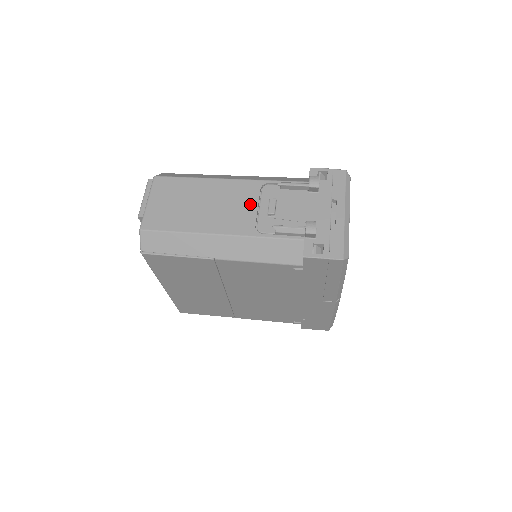
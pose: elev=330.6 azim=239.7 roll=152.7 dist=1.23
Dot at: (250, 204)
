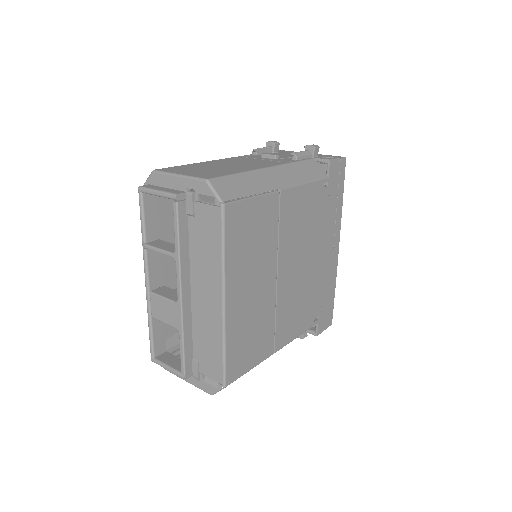
Dot at: (255, 160)
